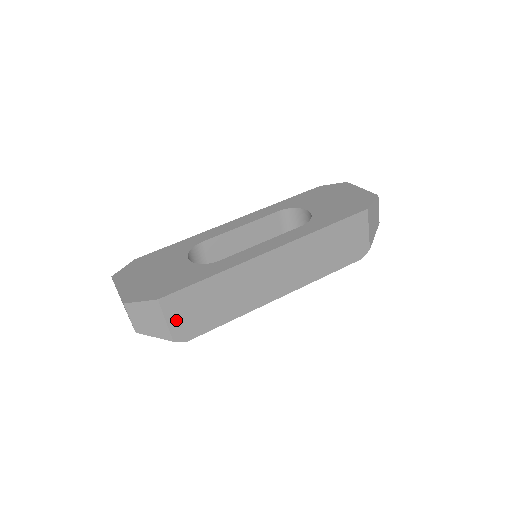
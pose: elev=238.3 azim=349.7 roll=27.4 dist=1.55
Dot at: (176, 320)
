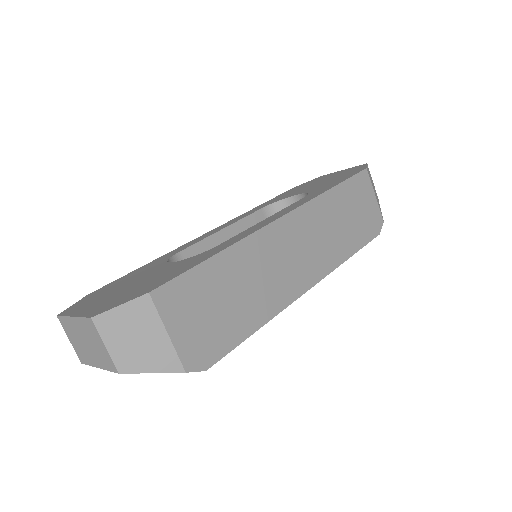
Dot at: (182, 331)
